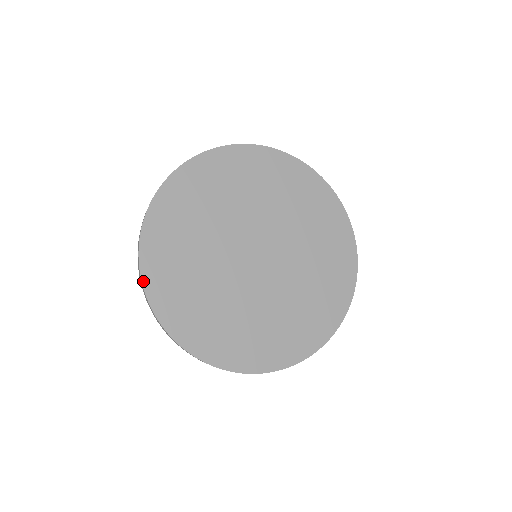
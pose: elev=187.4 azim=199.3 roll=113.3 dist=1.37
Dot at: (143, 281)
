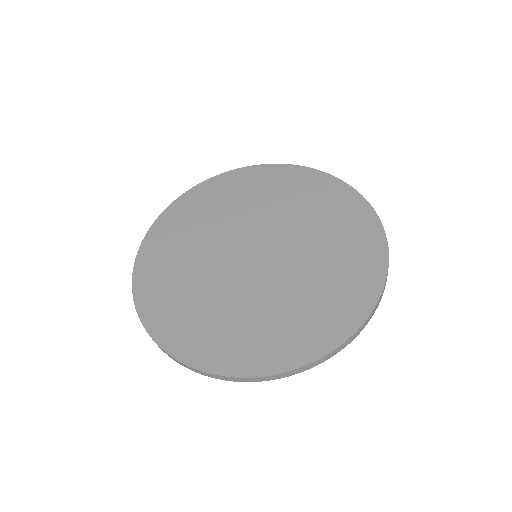
Dot at: (136, 262)
